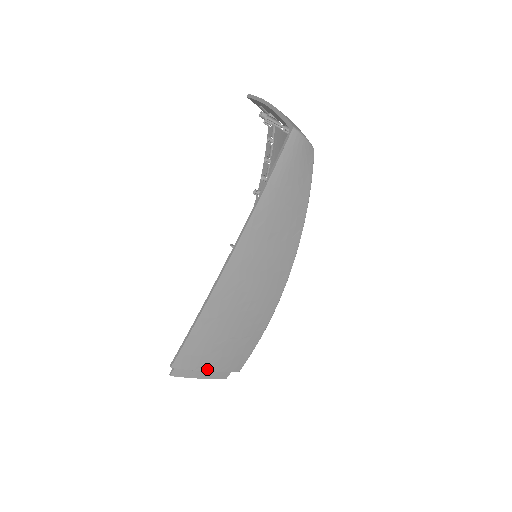
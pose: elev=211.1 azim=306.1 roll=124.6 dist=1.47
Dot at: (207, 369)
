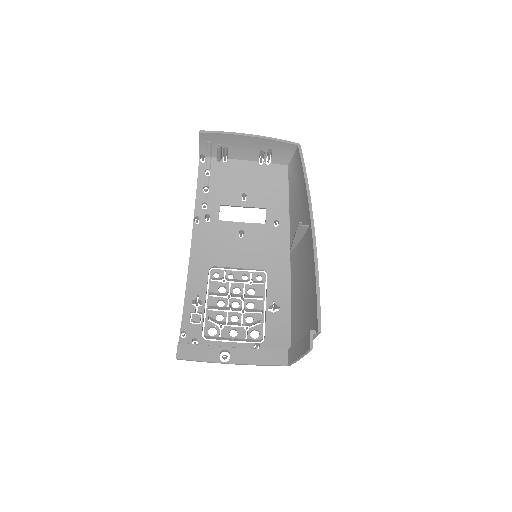
Dot at: occluded
